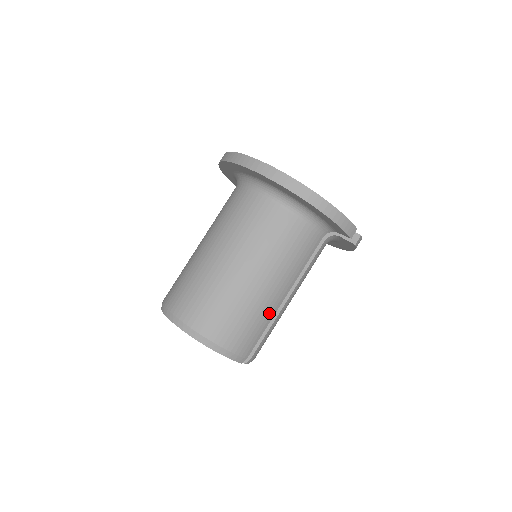
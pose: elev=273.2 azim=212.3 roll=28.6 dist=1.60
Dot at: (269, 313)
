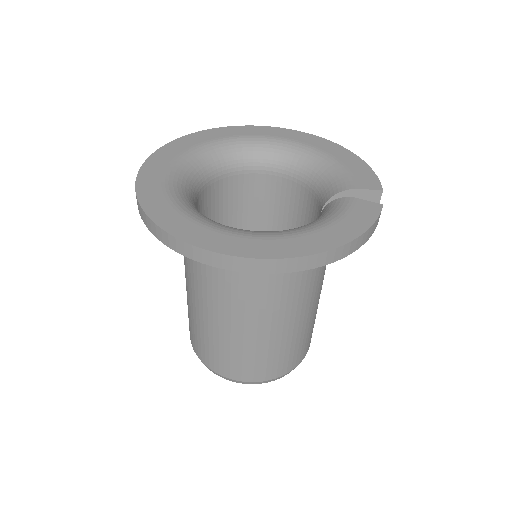
Dot at: (314, 315)
